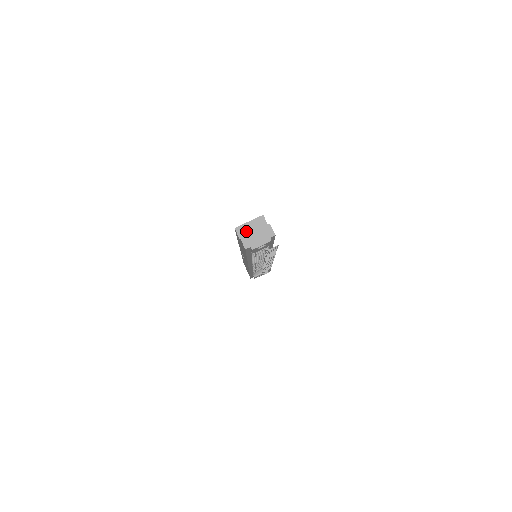
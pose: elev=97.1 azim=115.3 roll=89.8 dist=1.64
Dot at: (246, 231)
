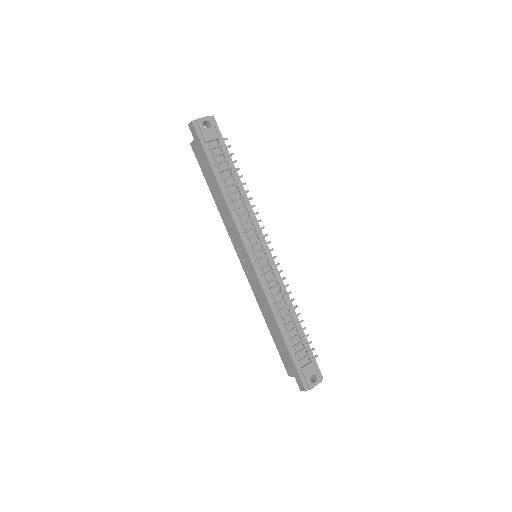
Dot at: occluded
